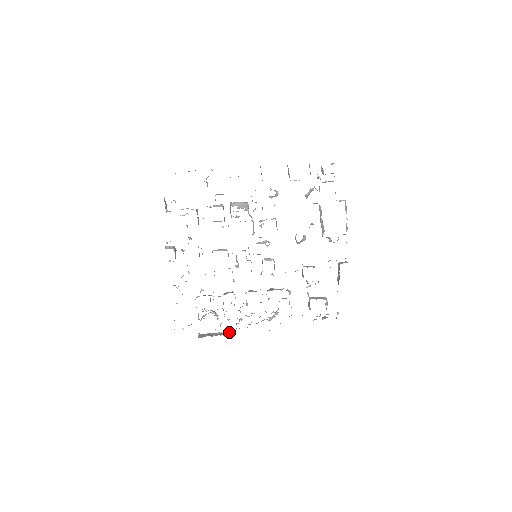
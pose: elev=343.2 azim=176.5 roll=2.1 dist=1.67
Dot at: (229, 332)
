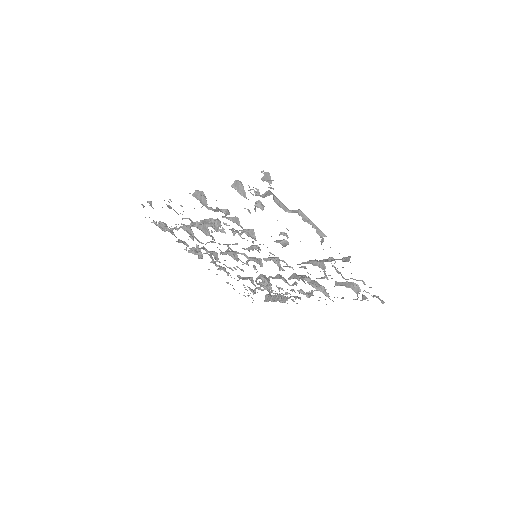
Dot at: (287, 297)
